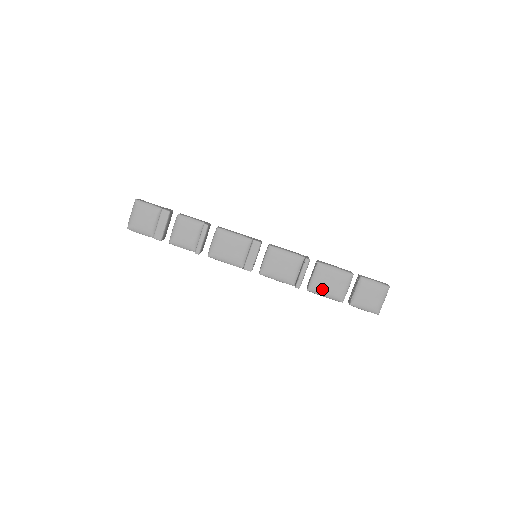
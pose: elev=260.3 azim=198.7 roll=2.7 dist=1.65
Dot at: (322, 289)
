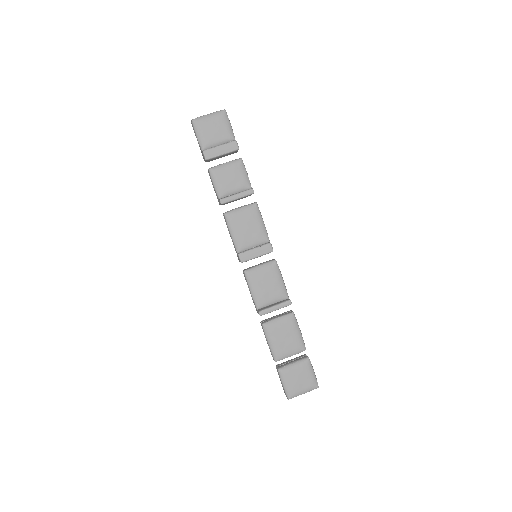
Dot at: (274, 335)
